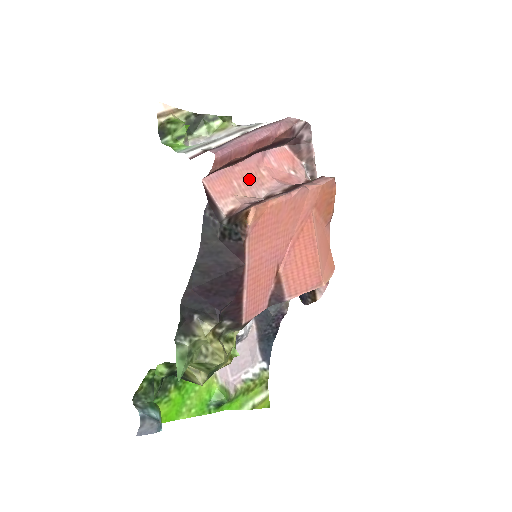
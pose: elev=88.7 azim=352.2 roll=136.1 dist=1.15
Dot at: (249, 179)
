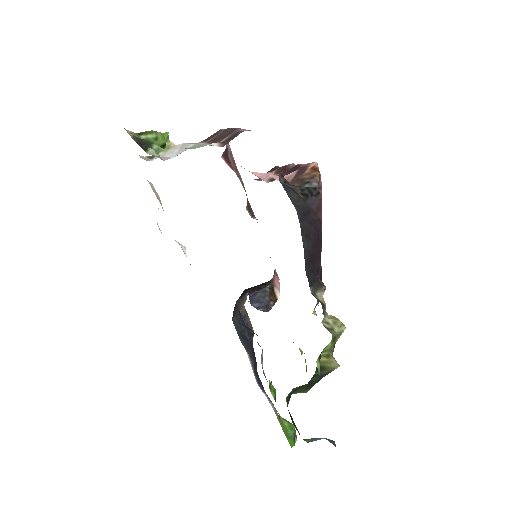
Dot at: occluded
